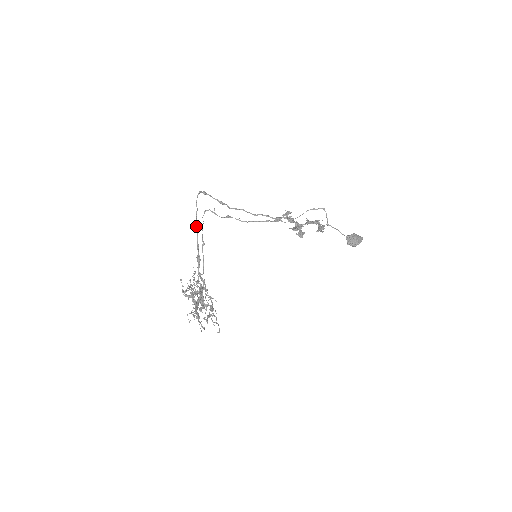
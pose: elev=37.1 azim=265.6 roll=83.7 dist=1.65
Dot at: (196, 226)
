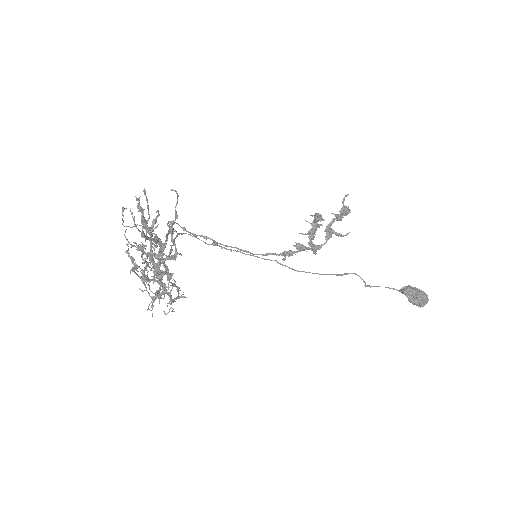
Dot at: (166, 236)
